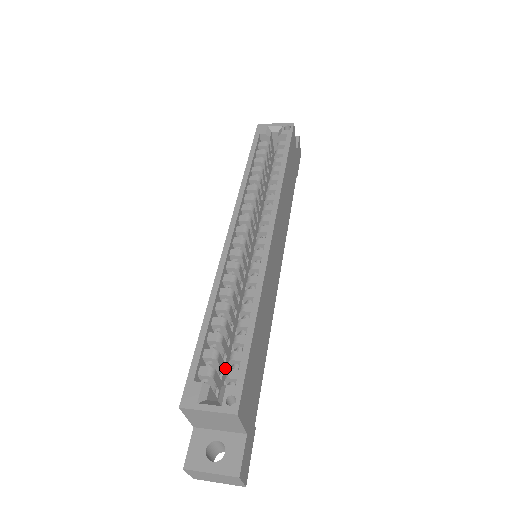
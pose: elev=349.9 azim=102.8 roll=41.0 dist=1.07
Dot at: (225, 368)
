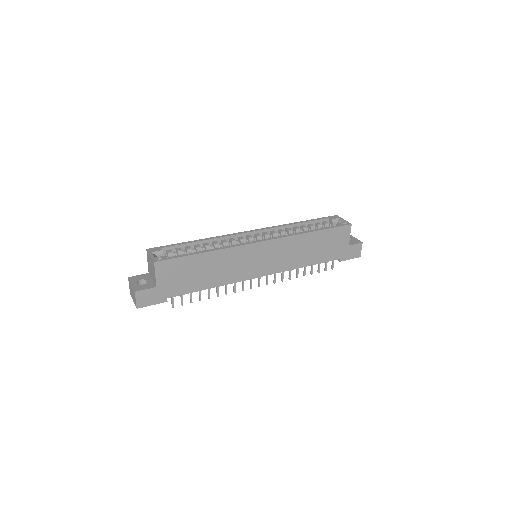
Dot at: occluded
